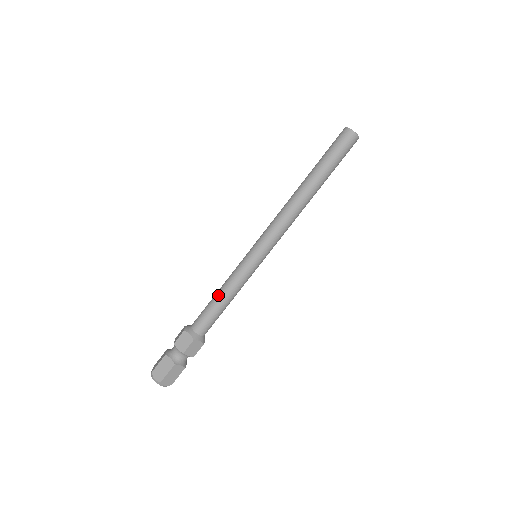
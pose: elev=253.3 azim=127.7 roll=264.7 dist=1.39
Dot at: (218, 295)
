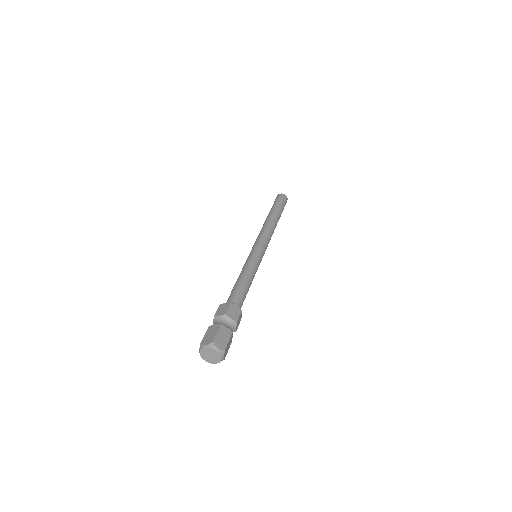
Dot at: (238, 278)
